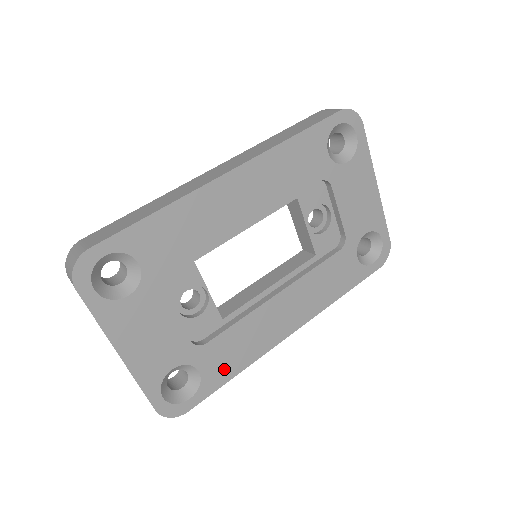
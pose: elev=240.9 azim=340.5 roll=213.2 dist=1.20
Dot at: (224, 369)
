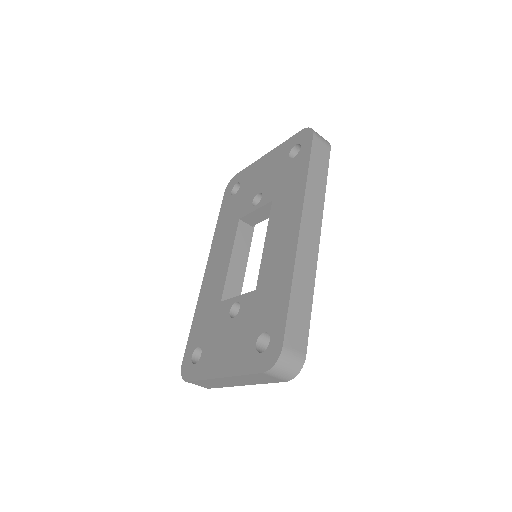
Dot at: occluded
